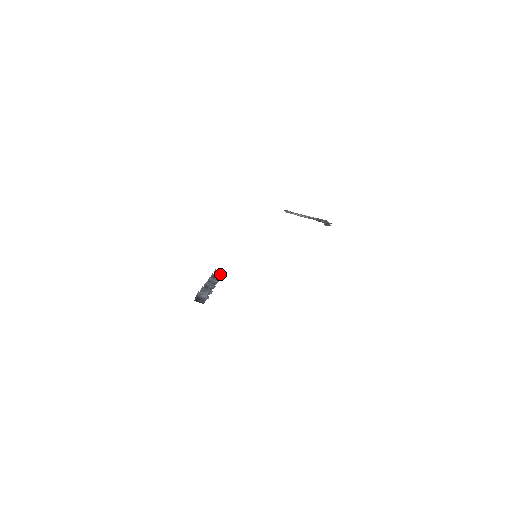
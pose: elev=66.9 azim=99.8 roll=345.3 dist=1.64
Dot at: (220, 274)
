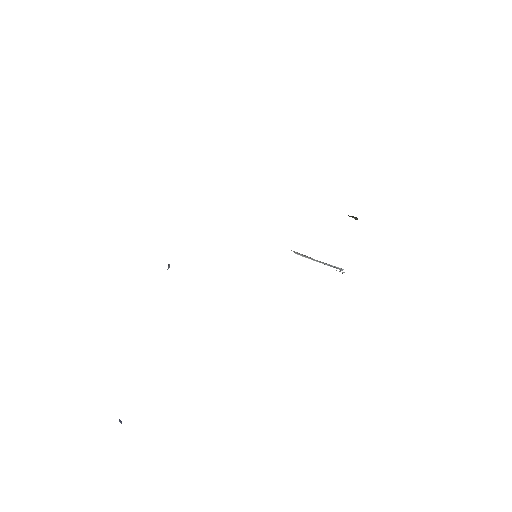
Dot at: occluded
